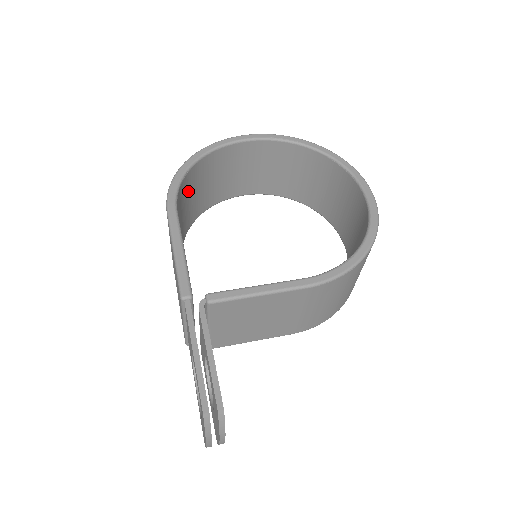
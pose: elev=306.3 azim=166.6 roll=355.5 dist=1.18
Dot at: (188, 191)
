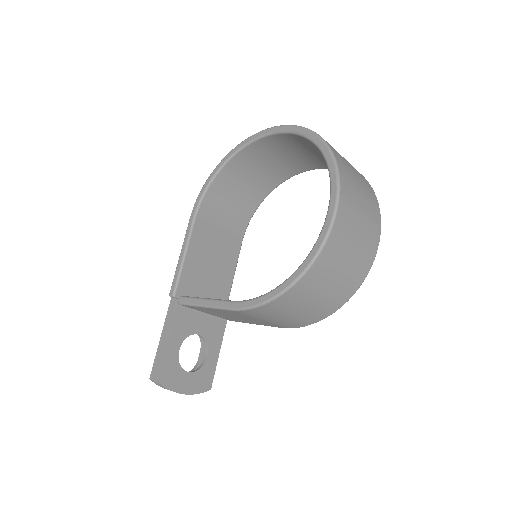
Dot at: (230, 186)
